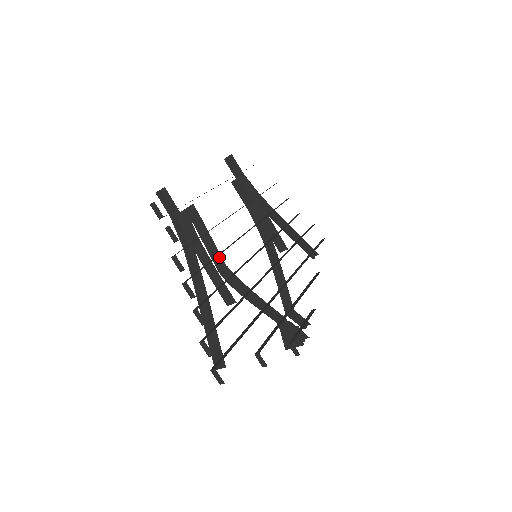
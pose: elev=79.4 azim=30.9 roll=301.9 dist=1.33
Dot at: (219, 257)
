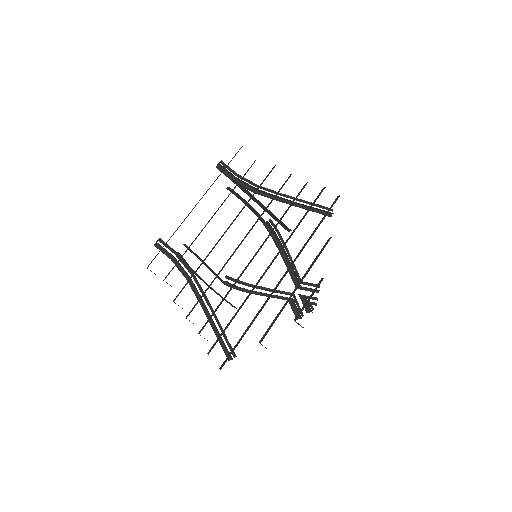
Dot at: (218, 276)
